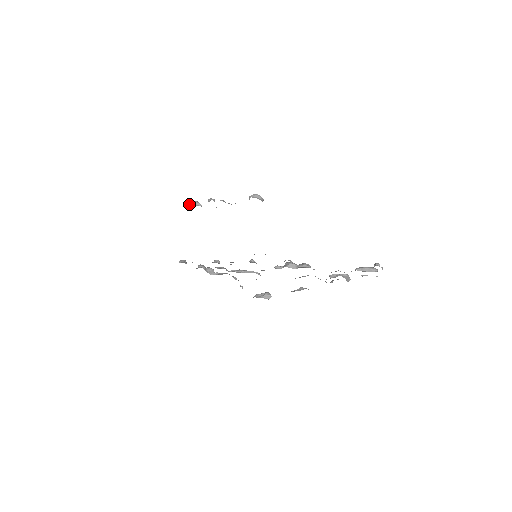
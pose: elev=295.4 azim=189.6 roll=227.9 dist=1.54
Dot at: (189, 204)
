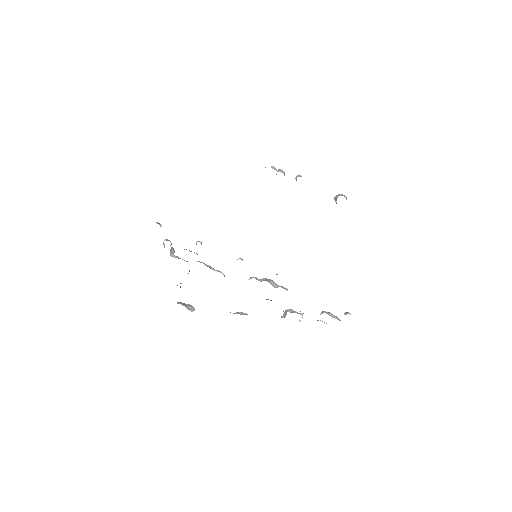
Dot at: (275, 168)
